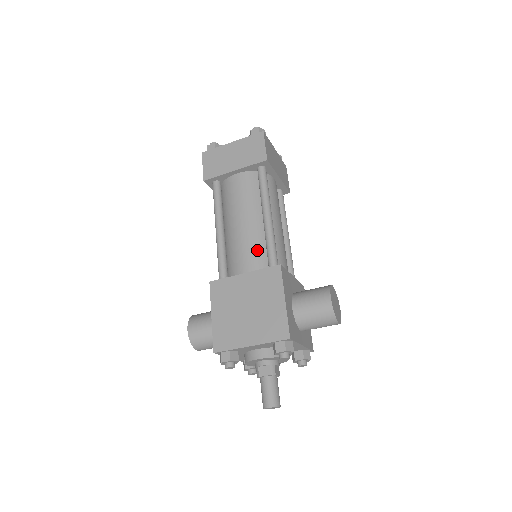
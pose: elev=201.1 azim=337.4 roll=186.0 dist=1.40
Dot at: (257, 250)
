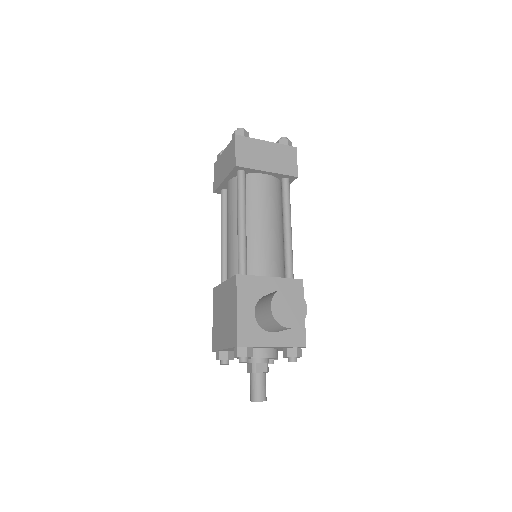
Dot at: (235, 257)
